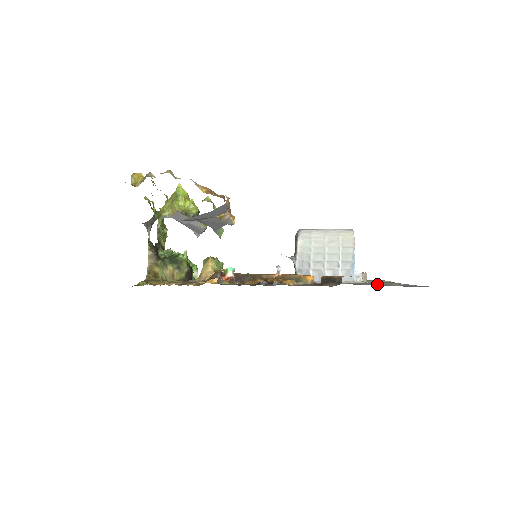
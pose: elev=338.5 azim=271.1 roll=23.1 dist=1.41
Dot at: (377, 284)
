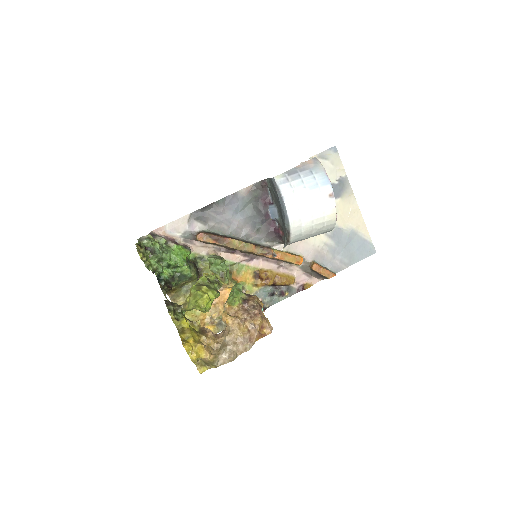
Dot at: (343, 239)
